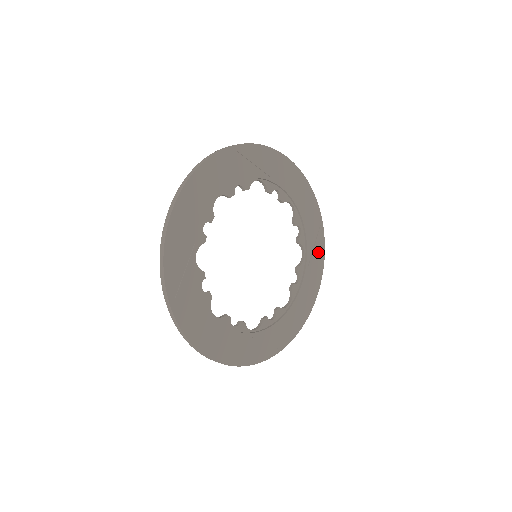
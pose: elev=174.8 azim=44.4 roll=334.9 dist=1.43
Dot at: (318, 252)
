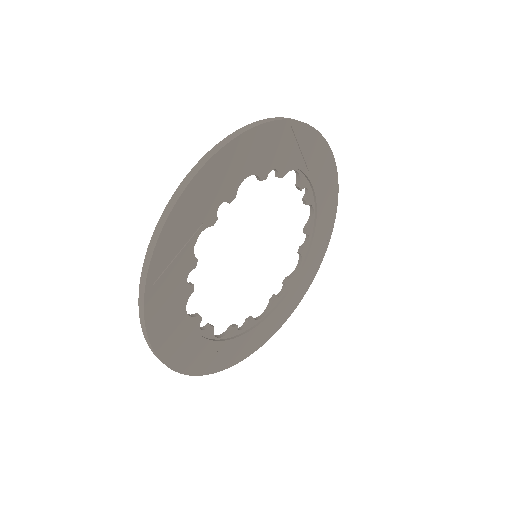
Dot at: (309, 144)
